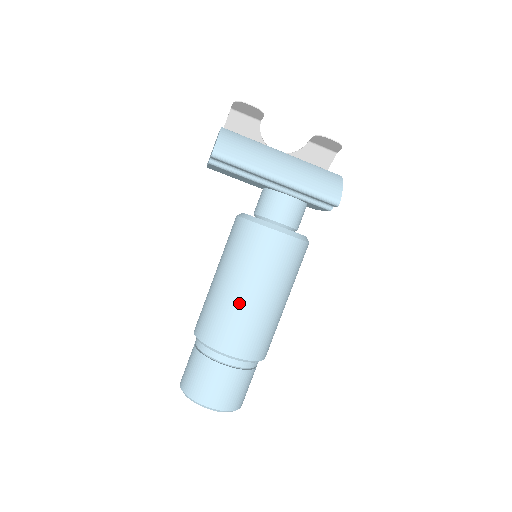
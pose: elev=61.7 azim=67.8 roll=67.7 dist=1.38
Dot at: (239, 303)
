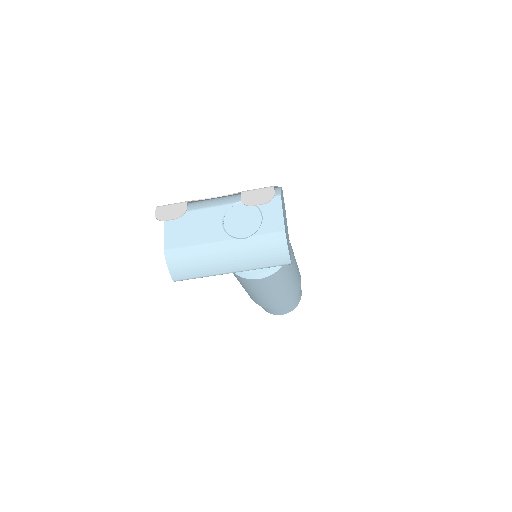
Dot at: (260, 298)
